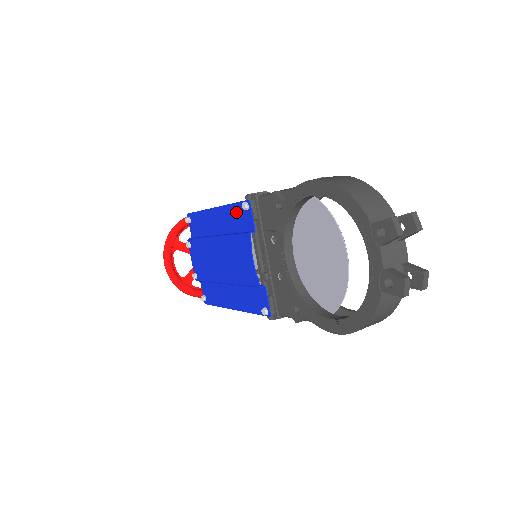
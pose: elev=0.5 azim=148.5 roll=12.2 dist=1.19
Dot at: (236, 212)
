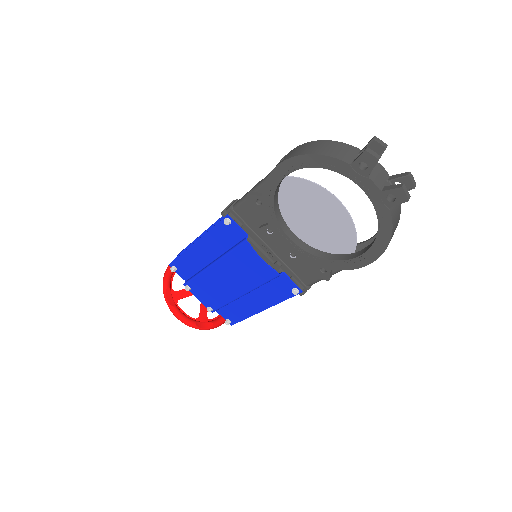
Dot at: (220, 232)
